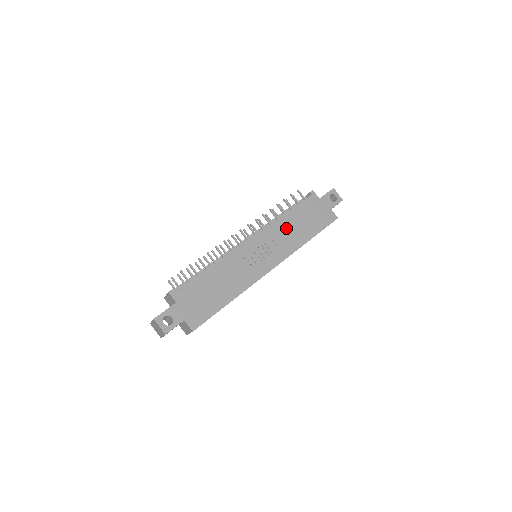
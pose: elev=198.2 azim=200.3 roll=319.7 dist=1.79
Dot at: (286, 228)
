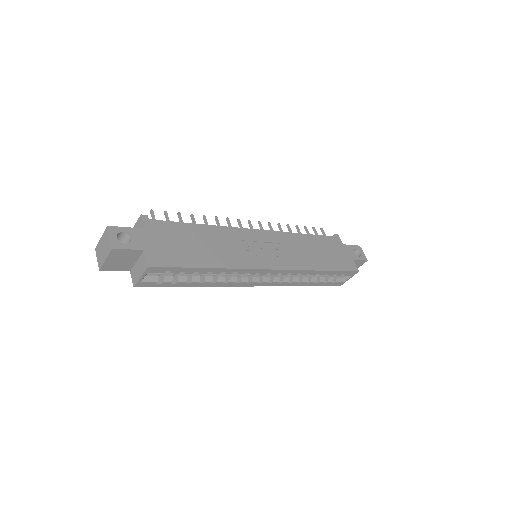
Dot at: (300, 245)
